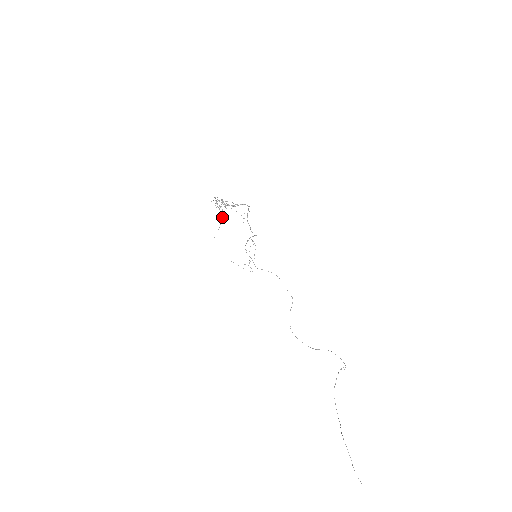
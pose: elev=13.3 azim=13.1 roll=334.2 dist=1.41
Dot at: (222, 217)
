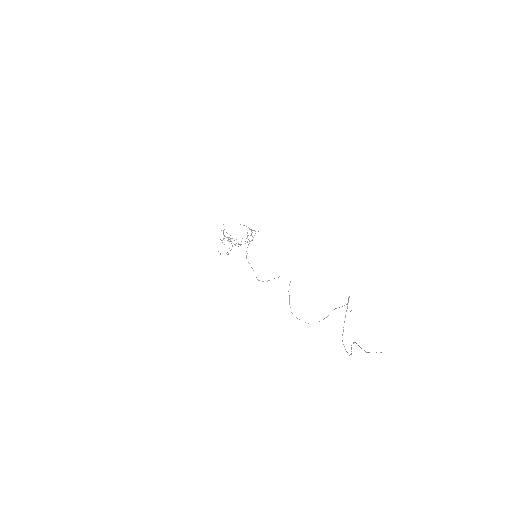
Dot at: (228, 253)
